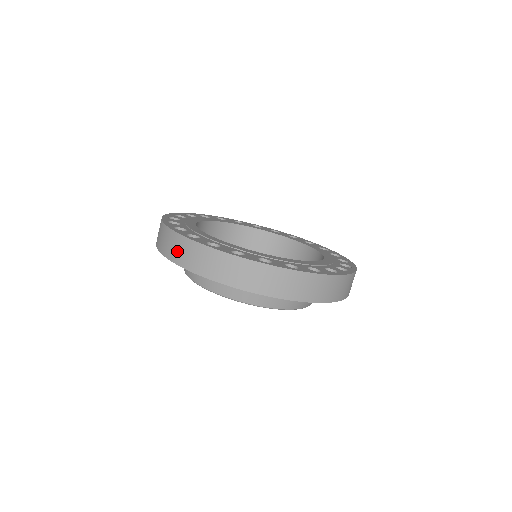
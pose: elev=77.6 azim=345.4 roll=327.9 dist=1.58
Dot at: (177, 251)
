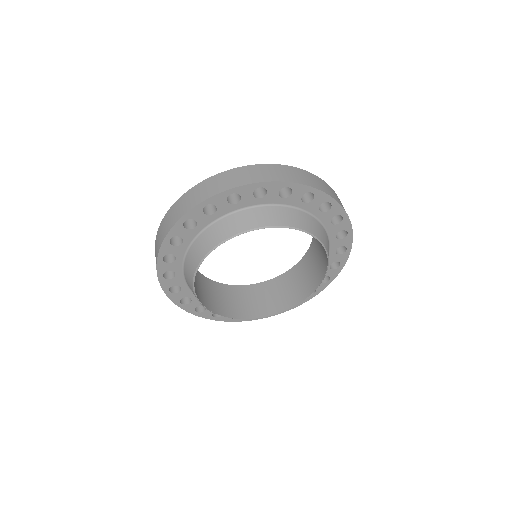
Dot at: (198, 195)
